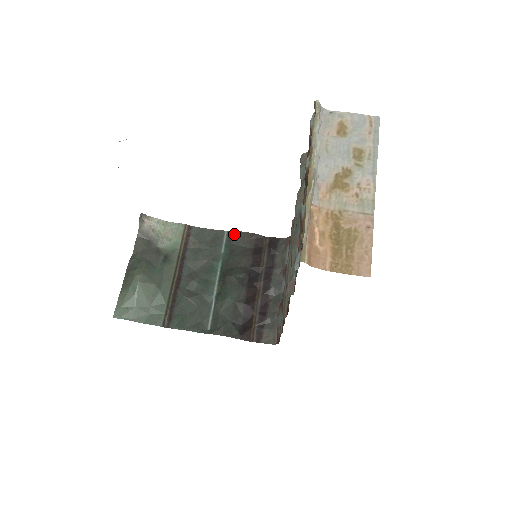
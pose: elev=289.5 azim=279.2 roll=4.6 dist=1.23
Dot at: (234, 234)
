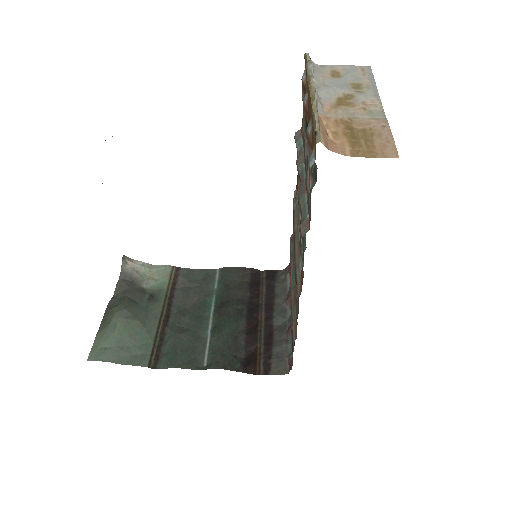
Dot at: (227, 270)
